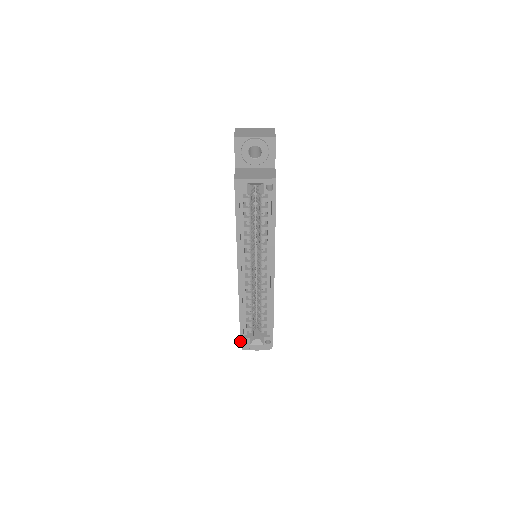
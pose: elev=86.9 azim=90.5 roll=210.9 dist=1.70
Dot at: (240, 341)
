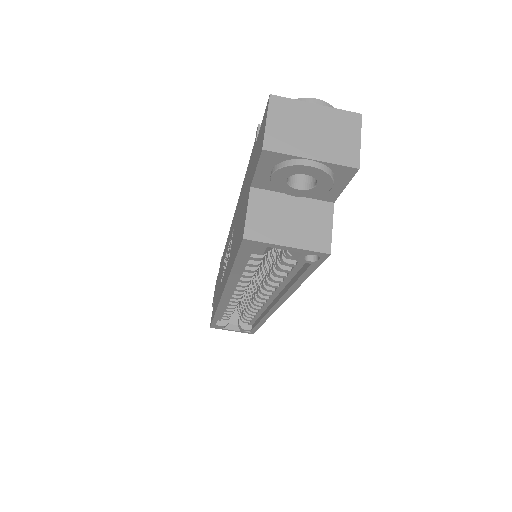
Dot at: (210, 325)
